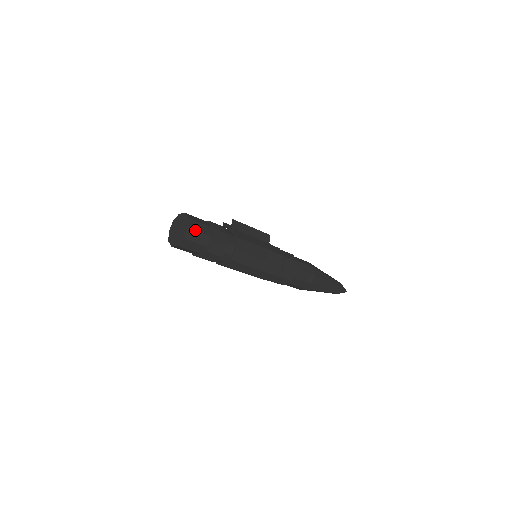
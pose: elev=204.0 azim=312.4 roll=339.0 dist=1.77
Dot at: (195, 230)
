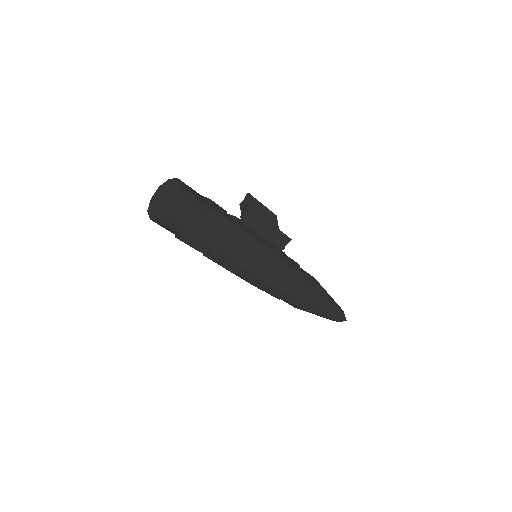
Dot at: (178, 218)
